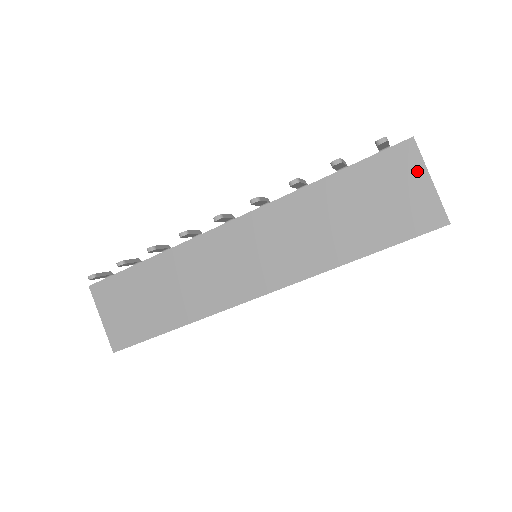
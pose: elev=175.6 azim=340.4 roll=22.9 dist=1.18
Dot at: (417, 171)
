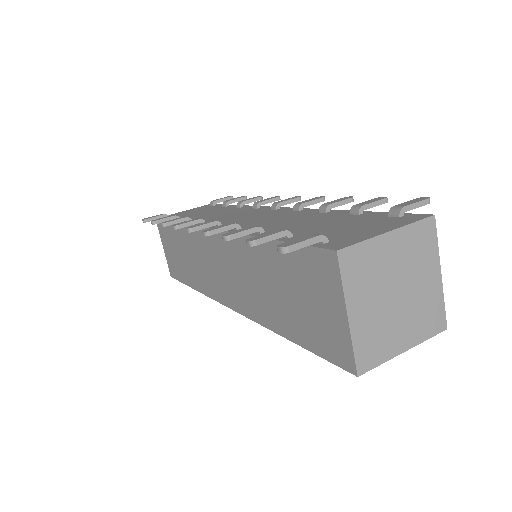
Dot at: (335, 295)
